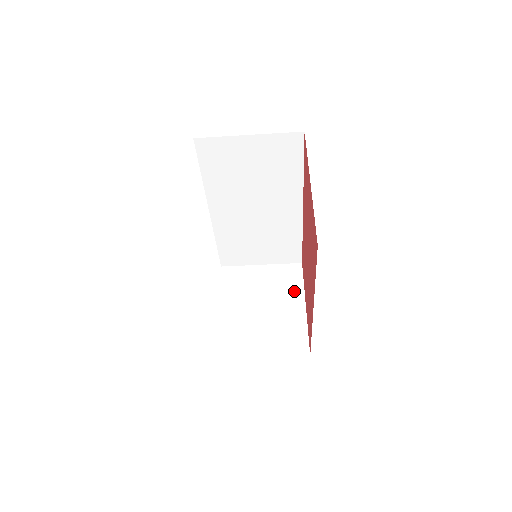
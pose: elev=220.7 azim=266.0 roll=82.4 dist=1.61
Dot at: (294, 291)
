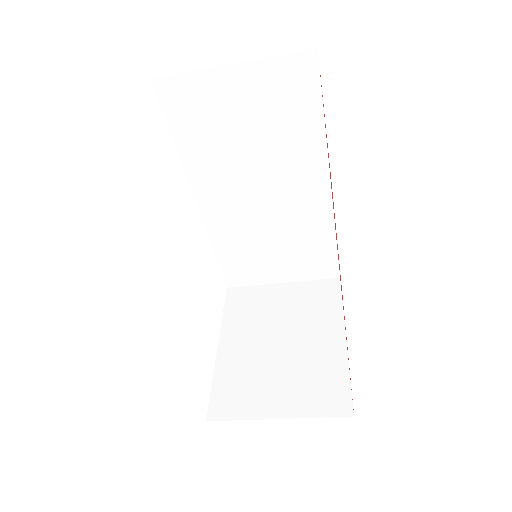
Dot at: (328, 317)
